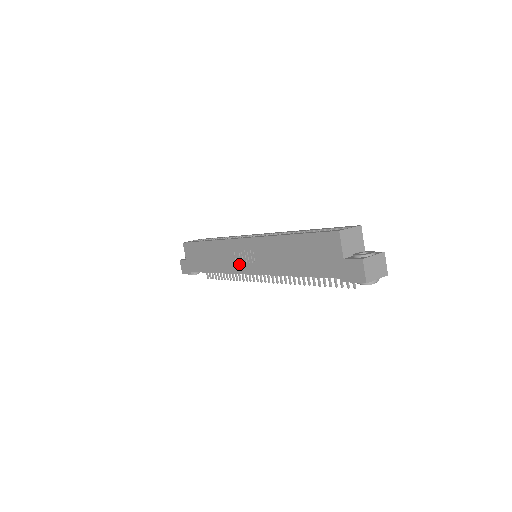
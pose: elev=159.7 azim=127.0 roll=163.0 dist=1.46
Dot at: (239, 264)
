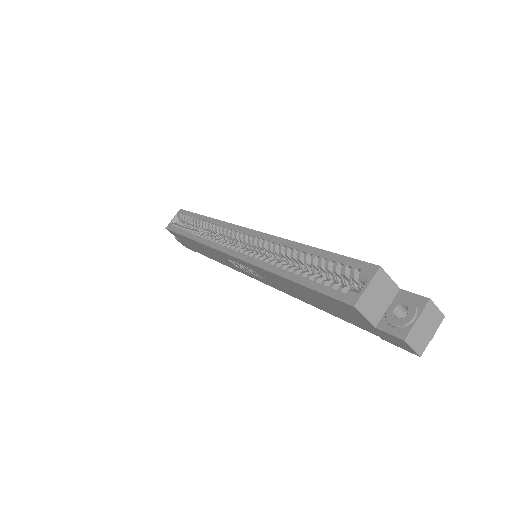
Dot at: (242, 270)
